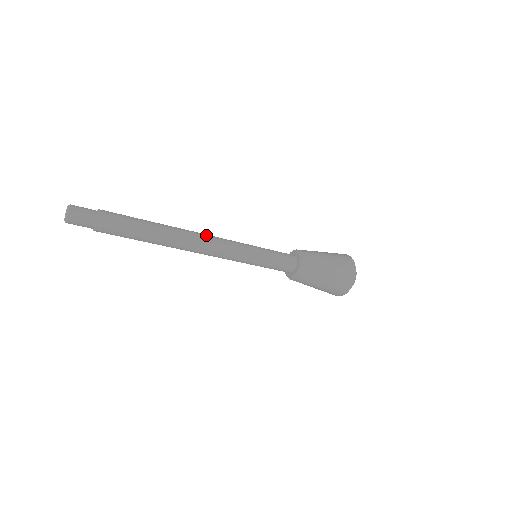
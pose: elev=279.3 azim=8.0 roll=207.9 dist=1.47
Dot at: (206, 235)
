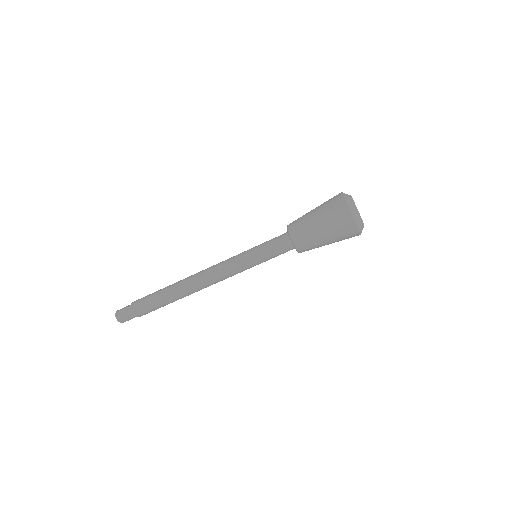
Dot at: (205, 275)
